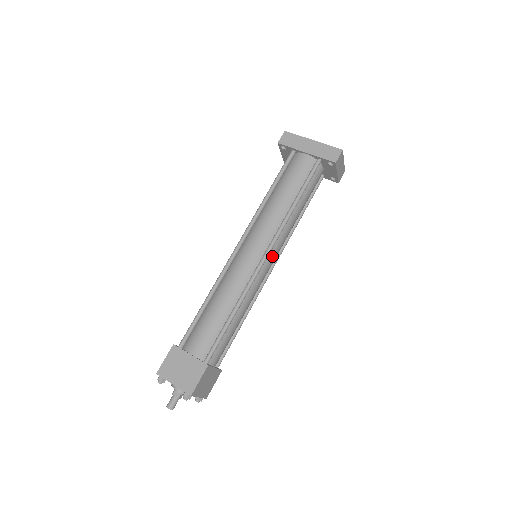
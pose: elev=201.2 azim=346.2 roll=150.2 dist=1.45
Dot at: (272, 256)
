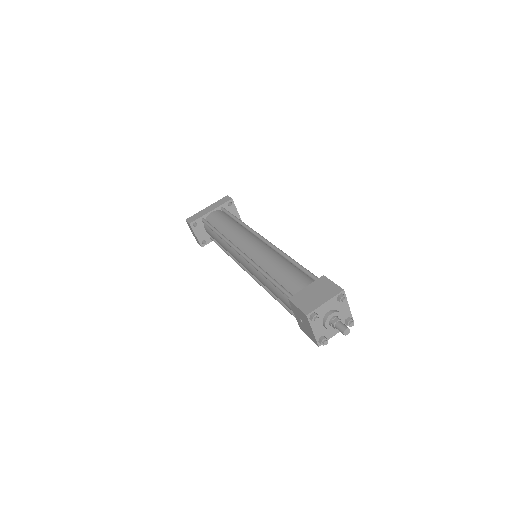
Dot at: occluded
